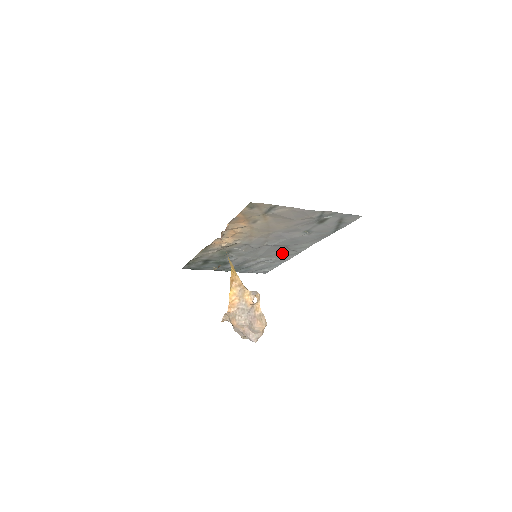
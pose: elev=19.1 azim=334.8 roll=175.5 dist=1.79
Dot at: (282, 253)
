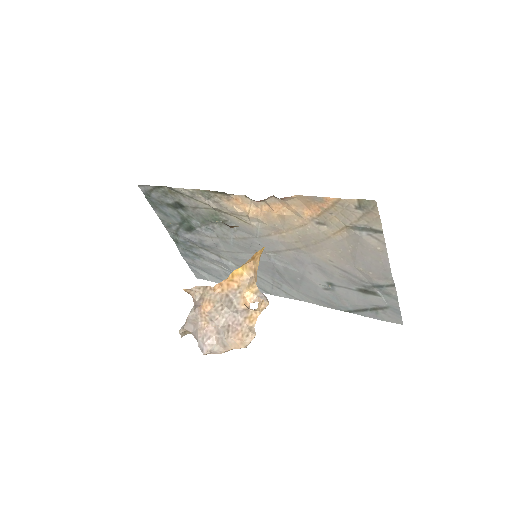
Dot at: (258, 278)
